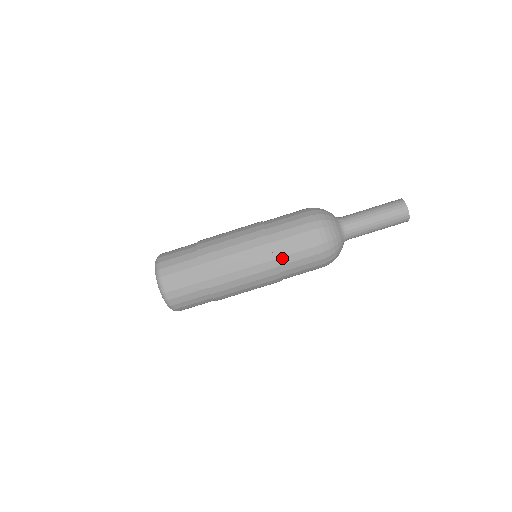
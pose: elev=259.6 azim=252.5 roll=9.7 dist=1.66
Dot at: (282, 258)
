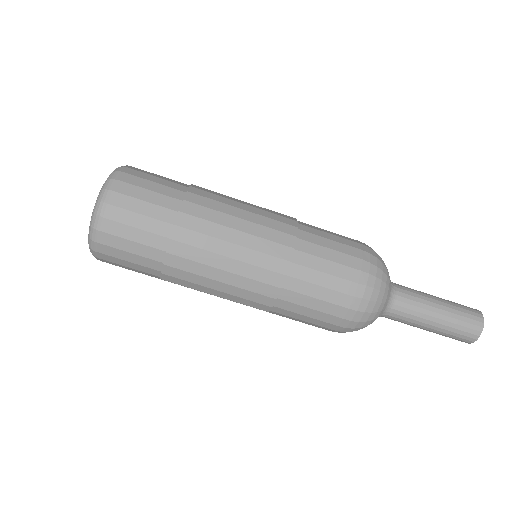
Dot at: (301, 267)
